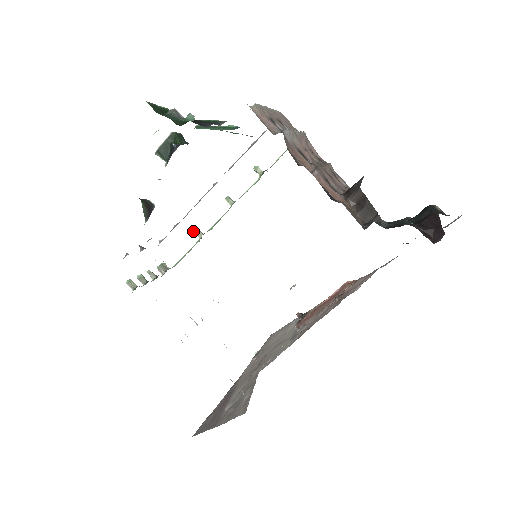
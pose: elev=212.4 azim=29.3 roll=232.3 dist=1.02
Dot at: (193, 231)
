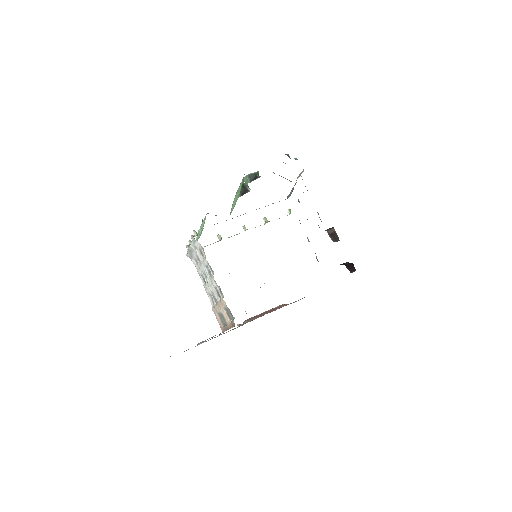
Dot at: (218, 235)
